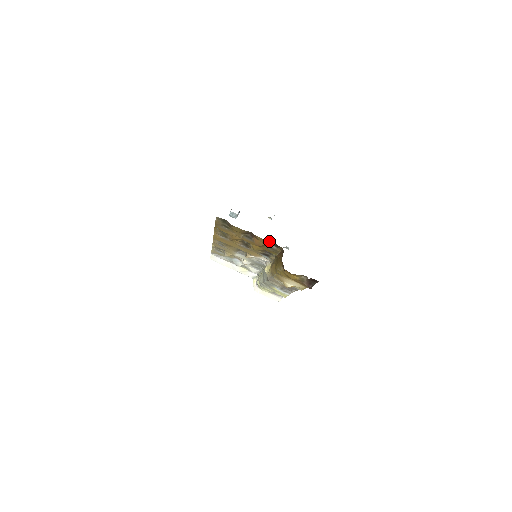
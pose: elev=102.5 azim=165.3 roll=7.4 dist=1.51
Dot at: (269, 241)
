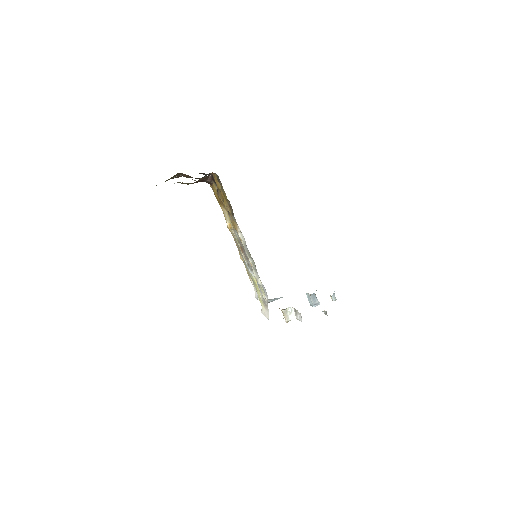
Dot at: (215, 174)
